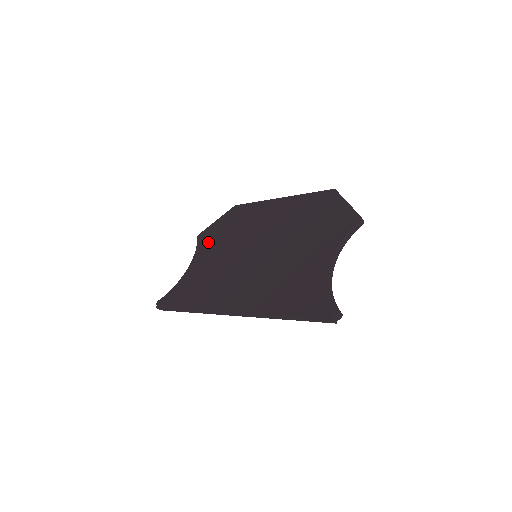
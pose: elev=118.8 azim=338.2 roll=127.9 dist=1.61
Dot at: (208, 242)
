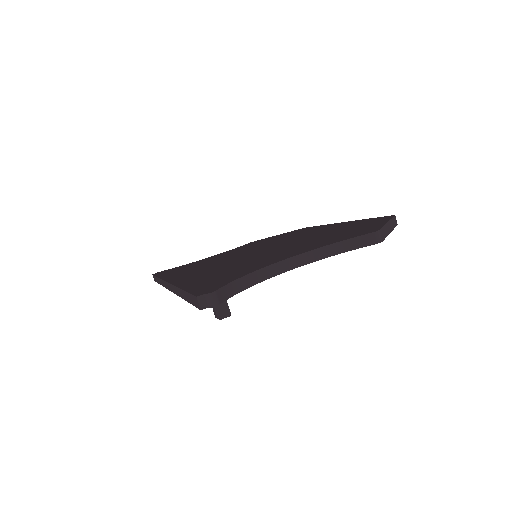
Dot at: (248, 245)
